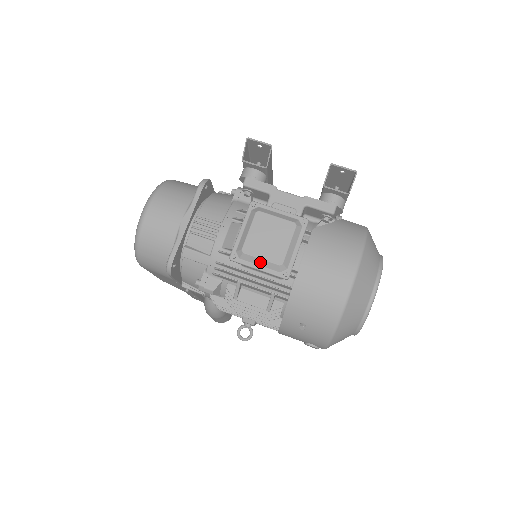
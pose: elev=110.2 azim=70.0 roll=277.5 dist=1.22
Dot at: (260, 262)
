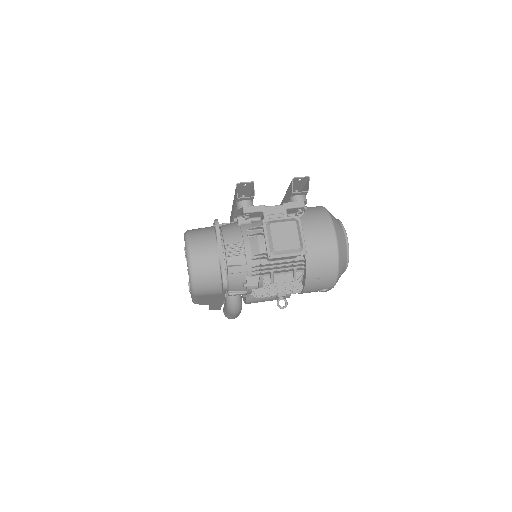
Dot at: (287, 252)
